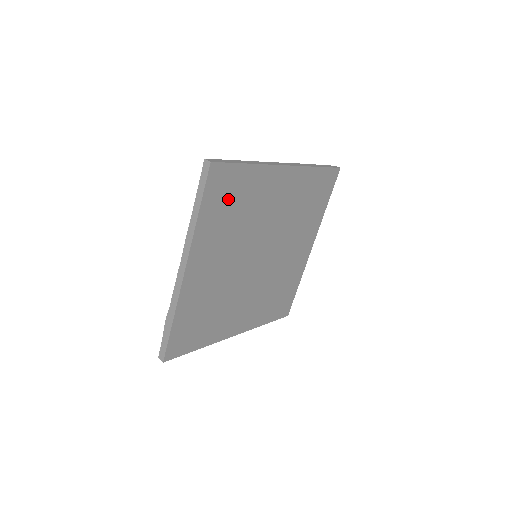
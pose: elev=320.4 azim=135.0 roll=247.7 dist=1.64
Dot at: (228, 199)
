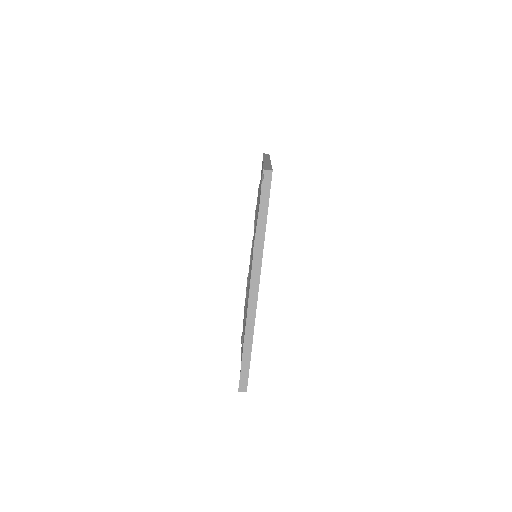
Dot at: occluded
